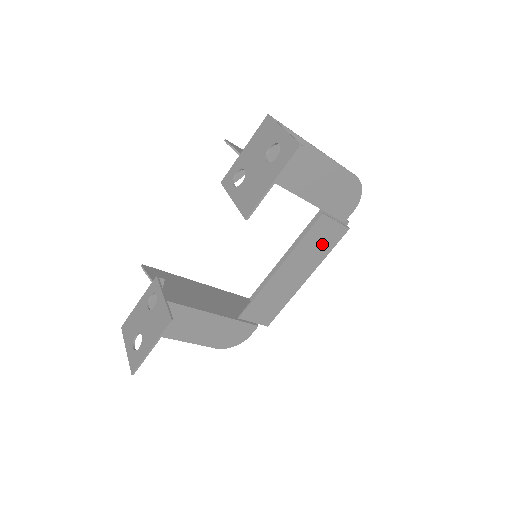
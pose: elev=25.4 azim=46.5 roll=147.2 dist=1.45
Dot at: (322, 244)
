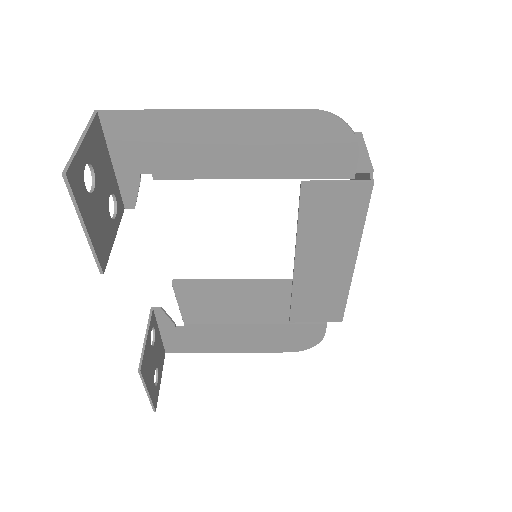
Dot at: (340, 217)
